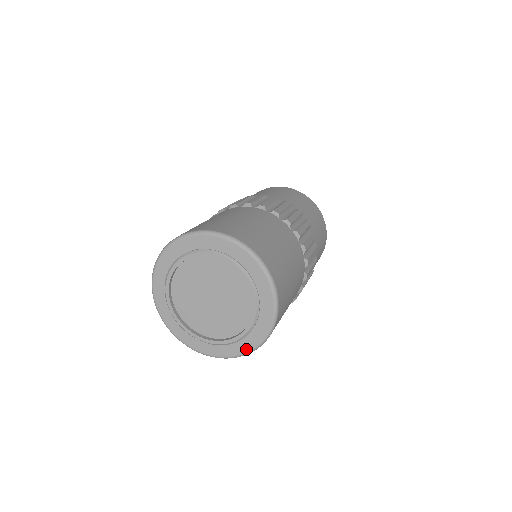
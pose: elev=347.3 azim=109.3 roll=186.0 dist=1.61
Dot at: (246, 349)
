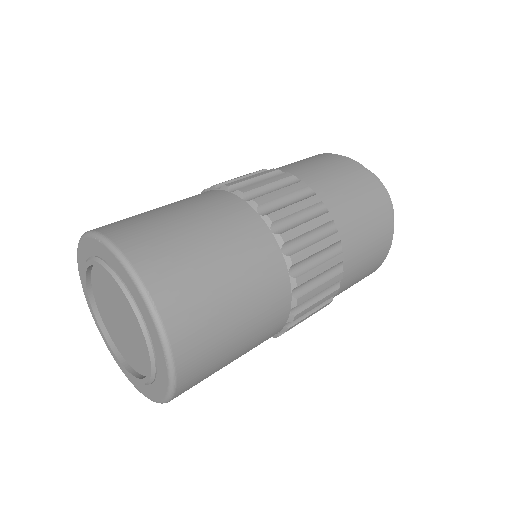
Dot at: (163, 393)
